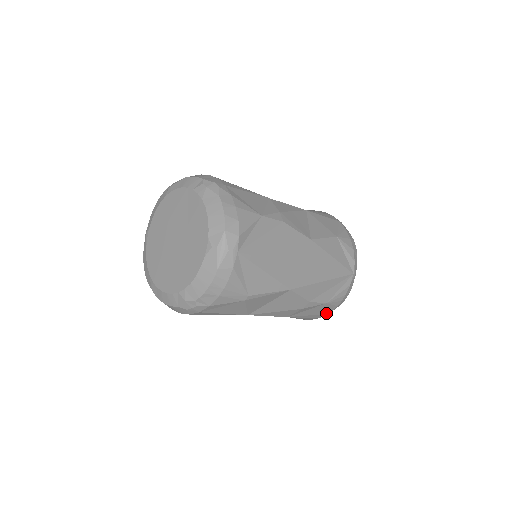
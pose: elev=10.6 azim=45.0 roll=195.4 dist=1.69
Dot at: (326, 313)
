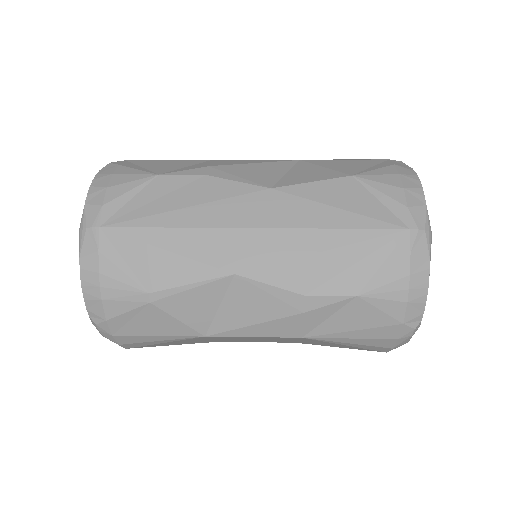
Dot at: (395, 323)
